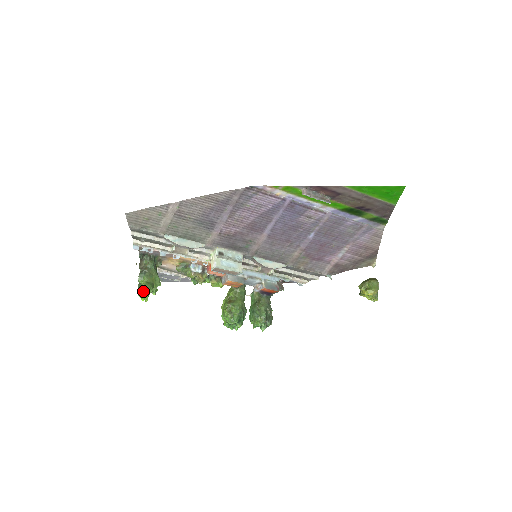
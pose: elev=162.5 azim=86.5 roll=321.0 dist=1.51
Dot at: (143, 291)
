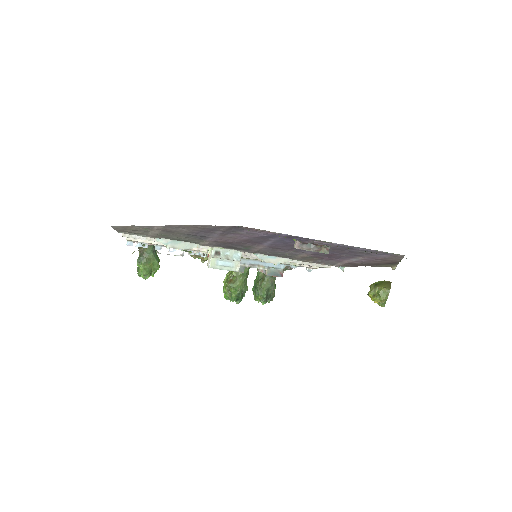
Dot at: (141, 275)
